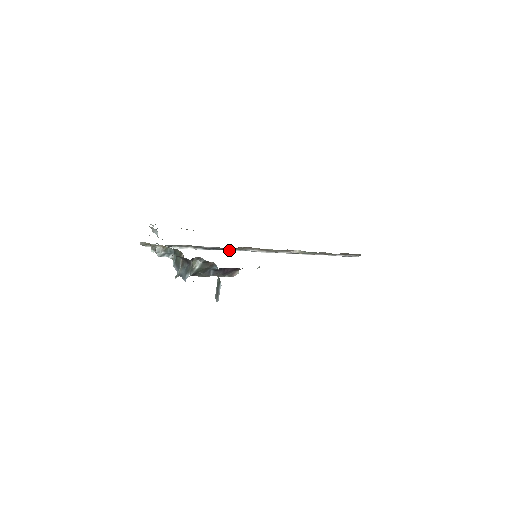
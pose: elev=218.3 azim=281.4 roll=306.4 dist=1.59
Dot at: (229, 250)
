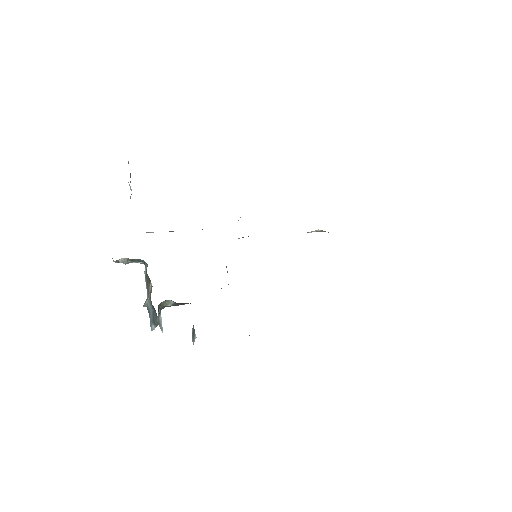
Dot at: occluded
